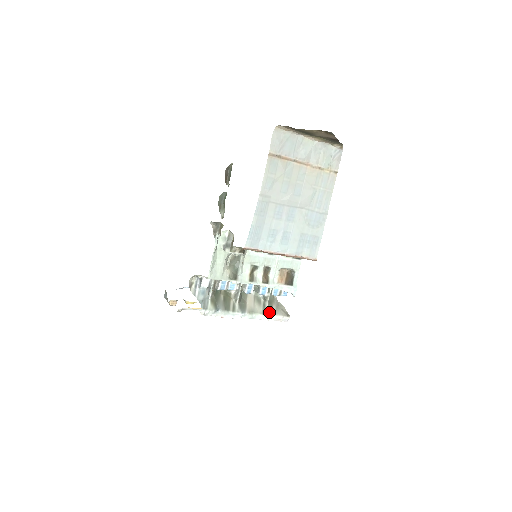
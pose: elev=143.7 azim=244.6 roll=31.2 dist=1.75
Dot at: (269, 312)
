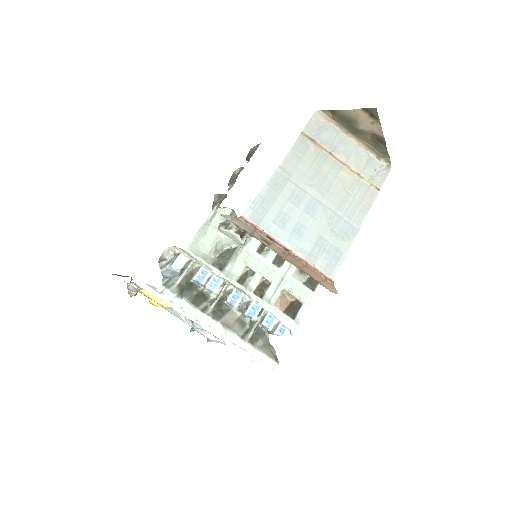
Dot at: (251, 341)
